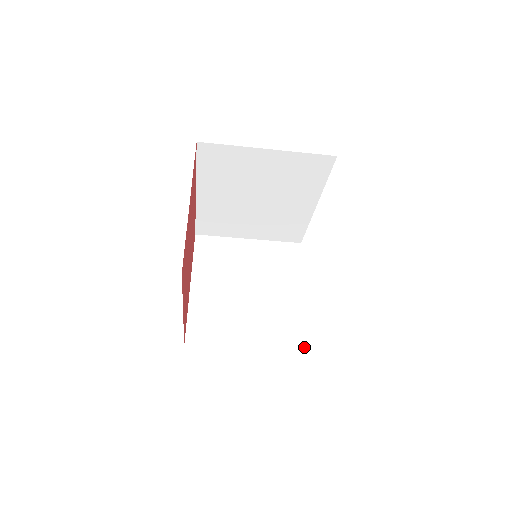
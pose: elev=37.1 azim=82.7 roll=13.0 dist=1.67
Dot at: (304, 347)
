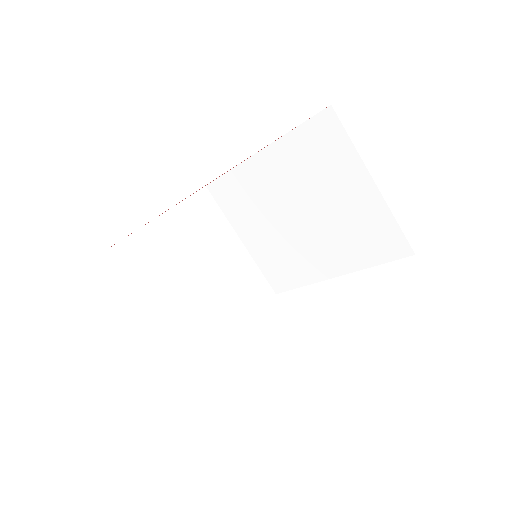
Dot at: (193, 384)
